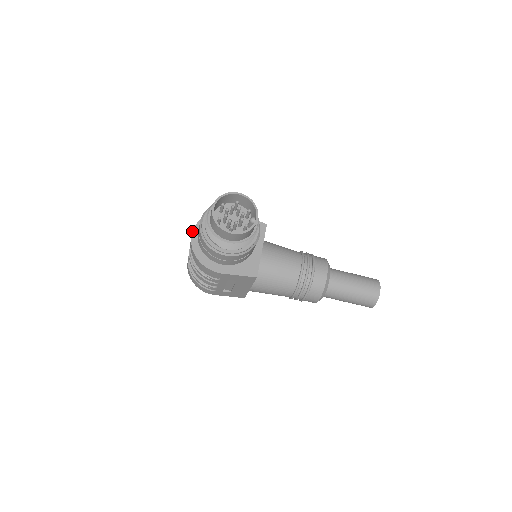
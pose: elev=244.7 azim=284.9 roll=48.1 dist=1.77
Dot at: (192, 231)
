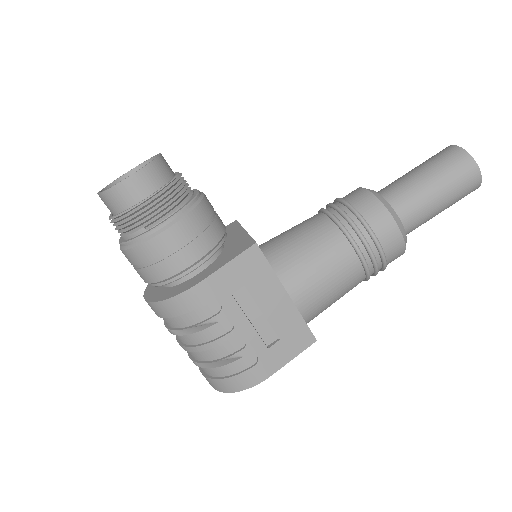
Dot at: occluded
